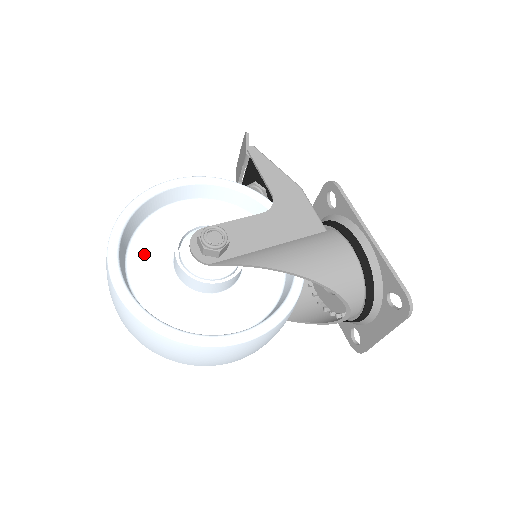
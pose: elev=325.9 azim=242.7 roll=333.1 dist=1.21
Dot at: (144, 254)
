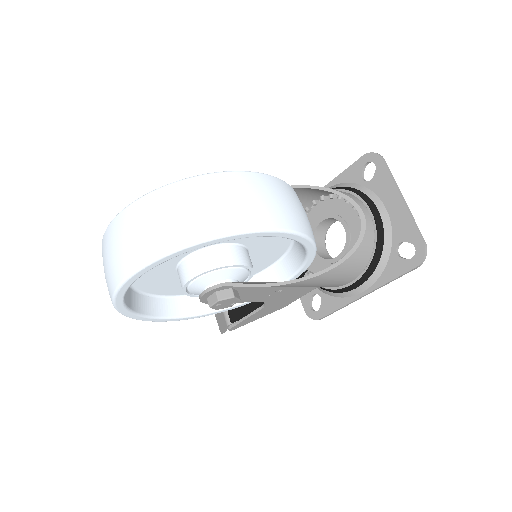
Dot at: occluded
